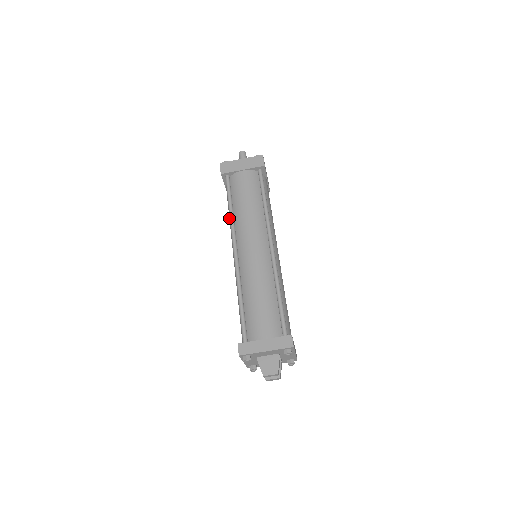
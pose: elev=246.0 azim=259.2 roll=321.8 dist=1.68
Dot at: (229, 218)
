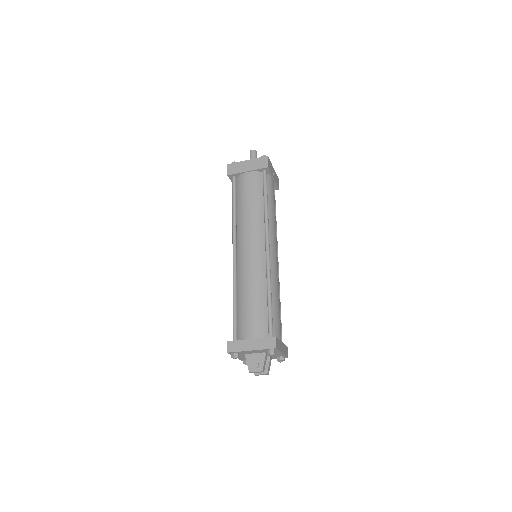
Dot at: occluded
